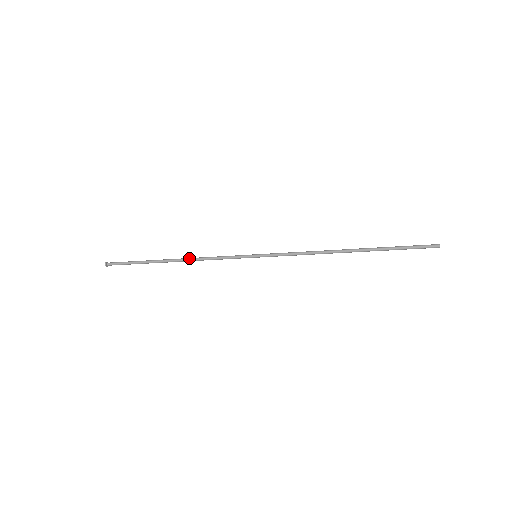
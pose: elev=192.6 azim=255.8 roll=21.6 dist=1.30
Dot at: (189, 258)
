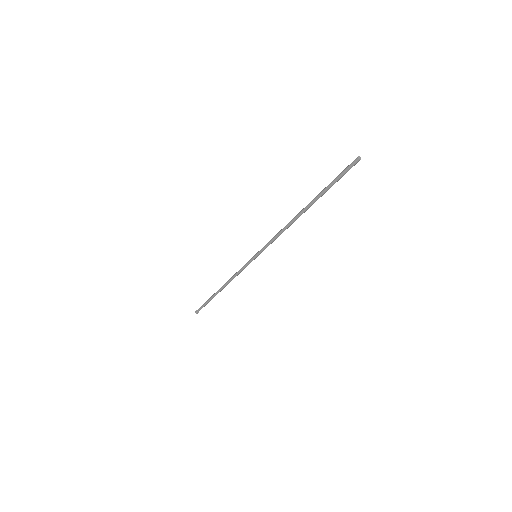
Dot at: (227, 281)
